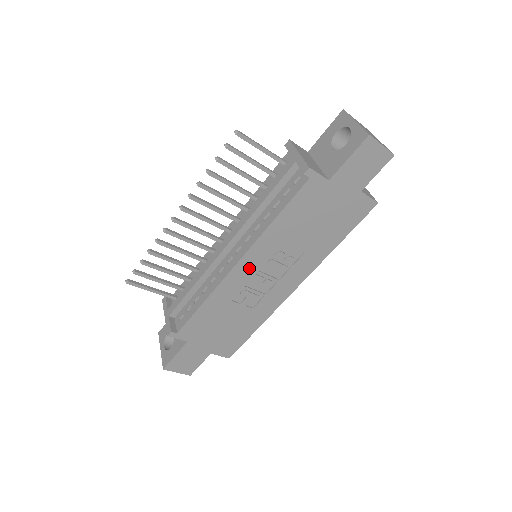
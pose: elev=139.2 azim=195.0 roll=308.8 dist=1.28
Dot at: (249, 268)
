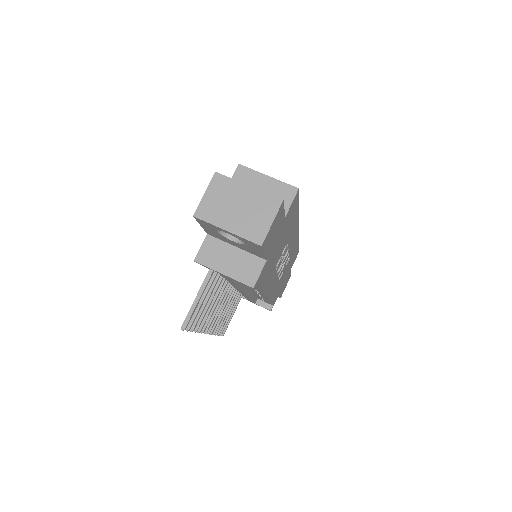
Dot at: (273, 283)
